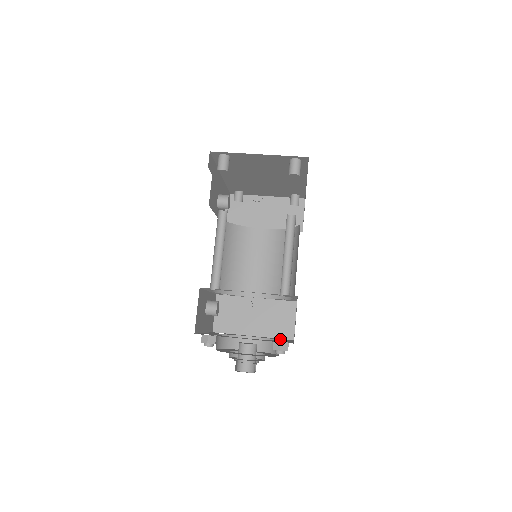
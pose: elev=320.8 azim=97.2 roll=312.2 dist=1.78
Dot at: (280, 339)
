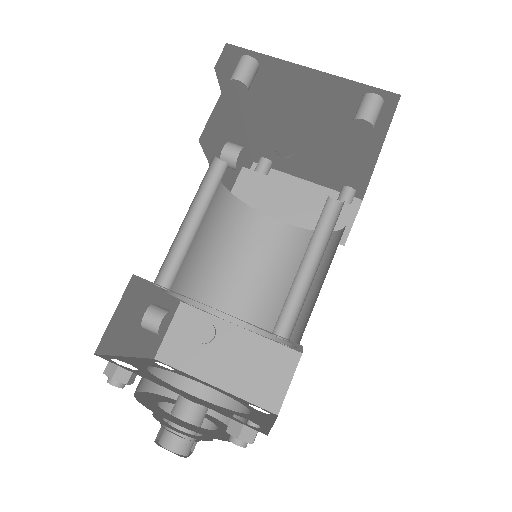
Dot at: occluded
